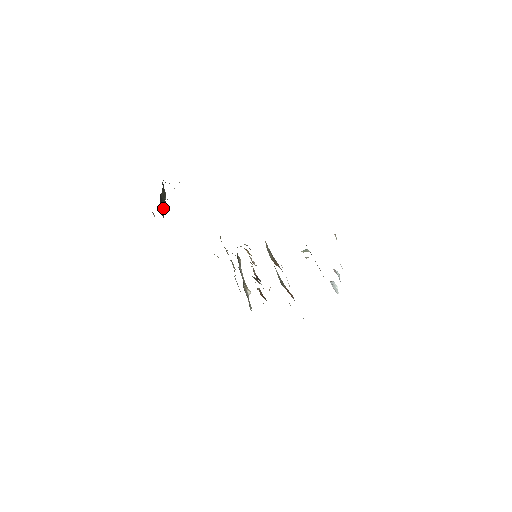
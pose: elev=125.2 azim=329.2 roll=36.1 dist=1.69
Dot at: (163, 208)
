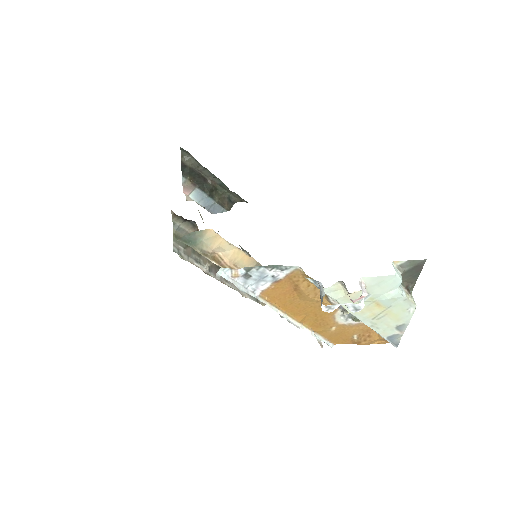
Dot at: (197, 182)
